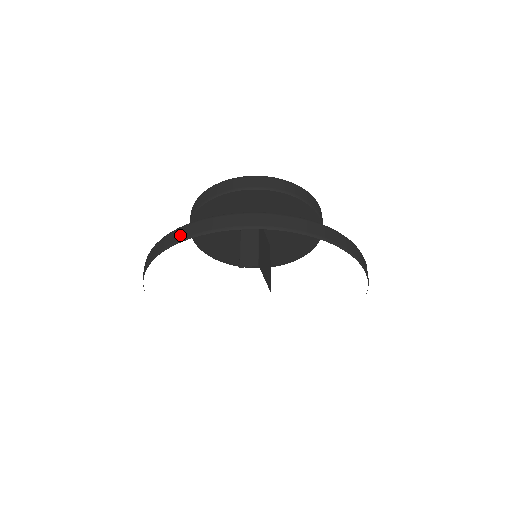
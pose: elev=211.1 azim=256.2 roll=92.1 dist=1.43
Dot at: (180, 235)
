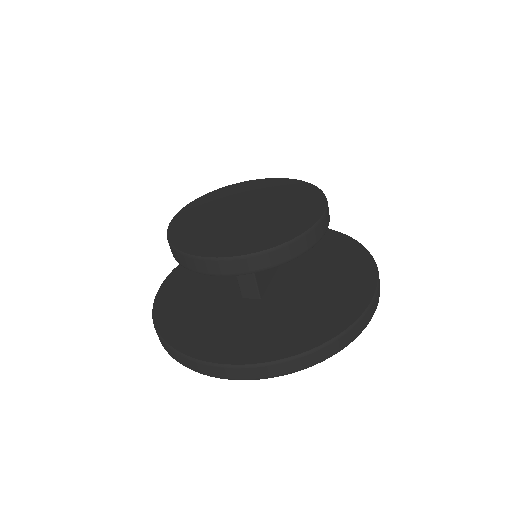
Dot at: (179, 361)
